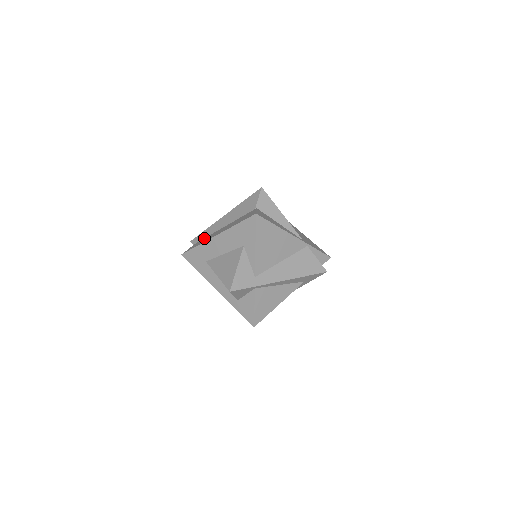
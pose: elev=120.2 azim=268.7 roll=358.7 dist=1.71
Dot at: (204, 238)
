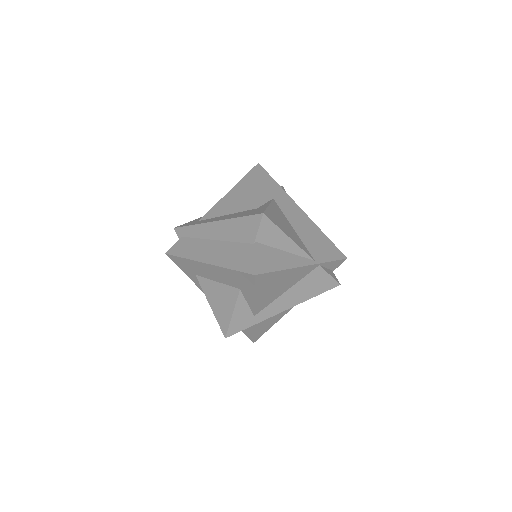
Dot at: (190, 239)
